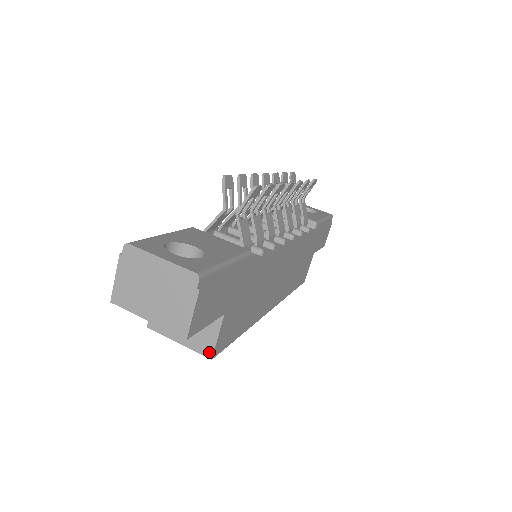
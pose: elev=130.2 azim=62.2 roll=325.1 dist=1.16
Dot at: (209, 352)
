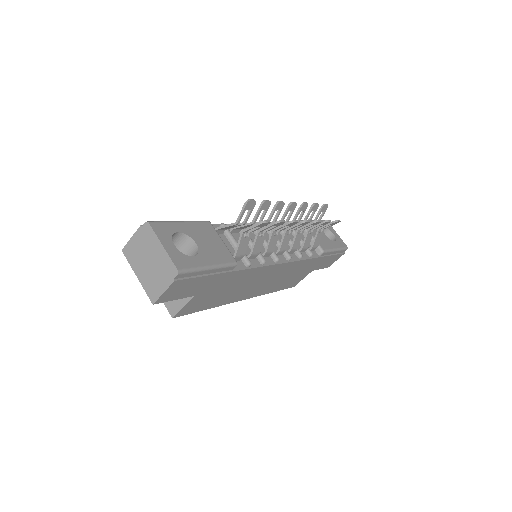
Dot at: (173, 312)
